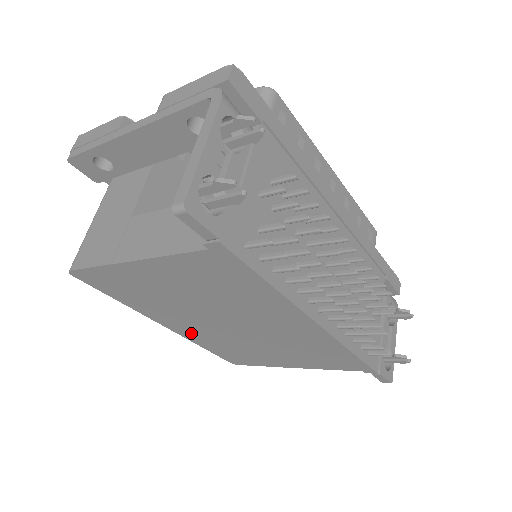
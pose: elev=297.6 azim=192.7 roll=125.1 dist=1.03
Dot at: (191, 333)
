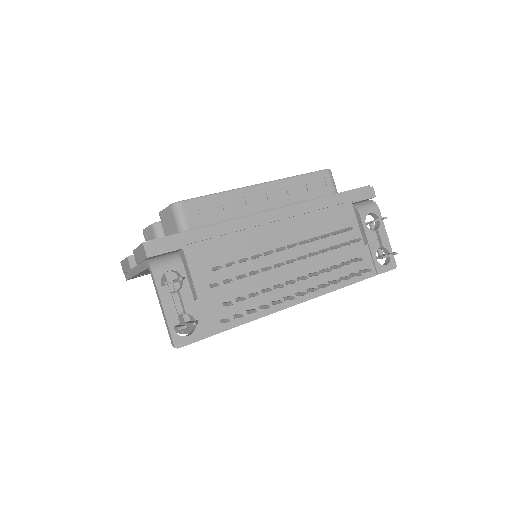
Dot at: occluded
